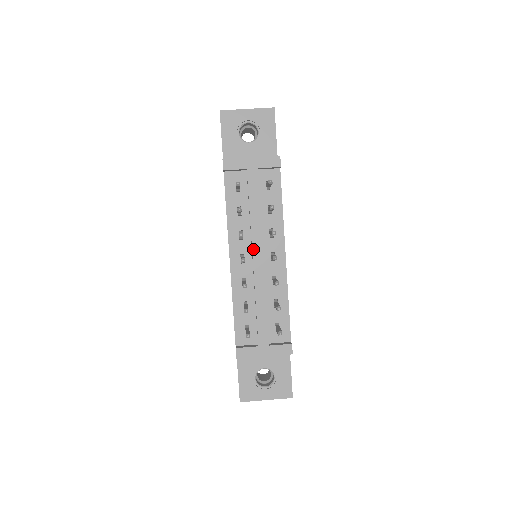
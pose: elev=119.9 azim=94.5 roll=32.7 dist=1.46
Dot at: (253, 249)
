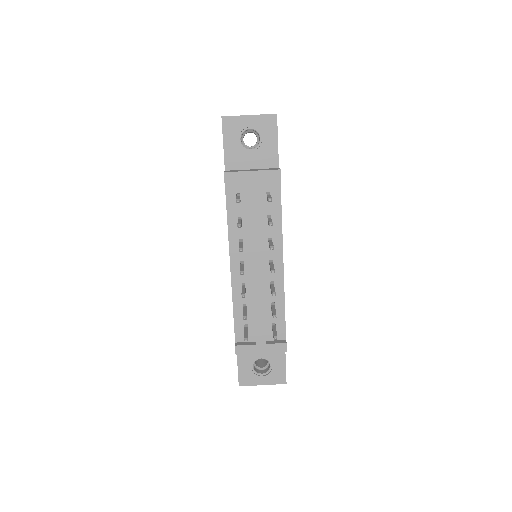
Dot at: (252, 258)
